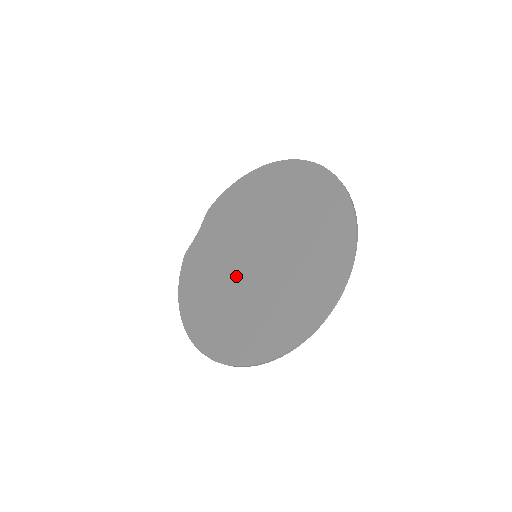
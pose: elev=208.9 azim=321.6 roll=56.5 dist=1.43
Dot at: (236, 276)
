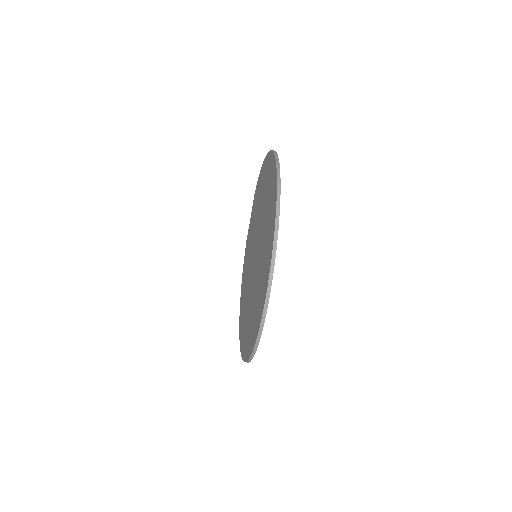
Dot at: (250, 273)
